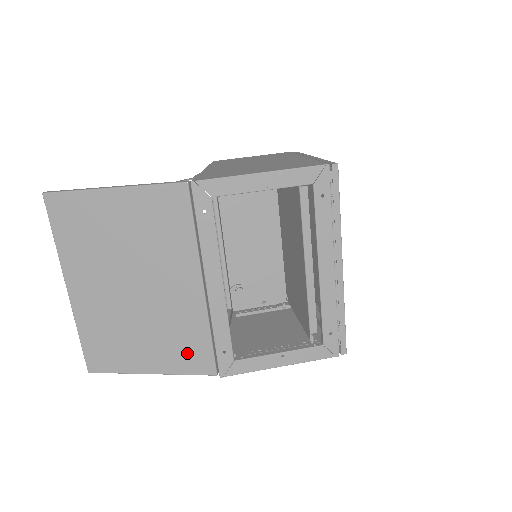
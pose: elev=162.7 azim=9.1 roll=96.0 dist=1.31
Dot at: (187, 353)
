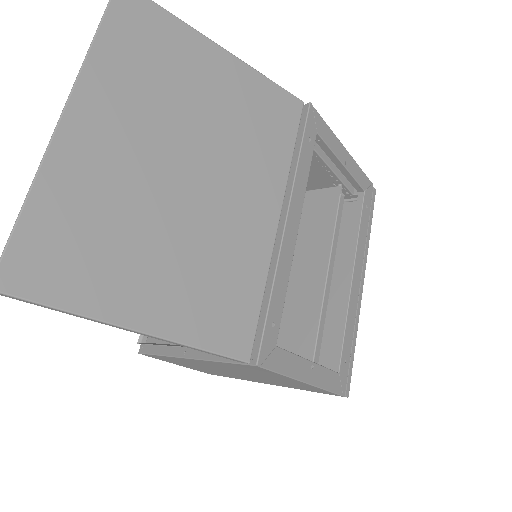
Dot at: (221, 309)
